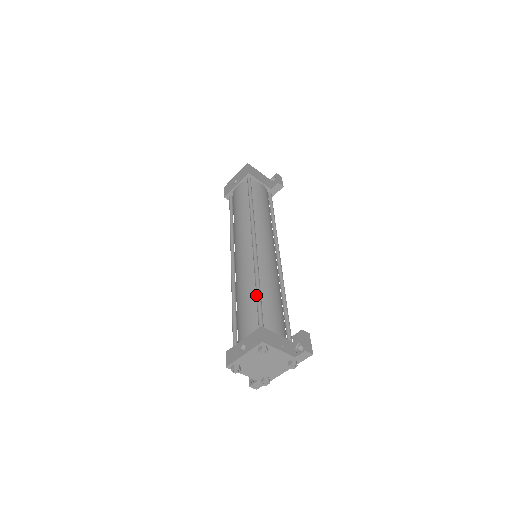
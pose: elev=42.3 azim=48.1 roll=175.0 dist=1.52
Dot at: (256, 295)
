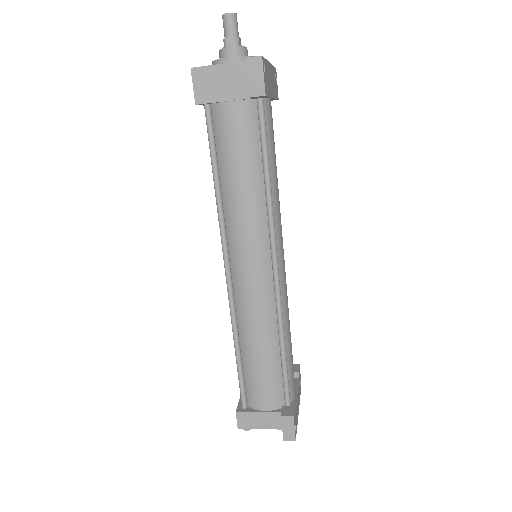
Dot at: (236, 361)
